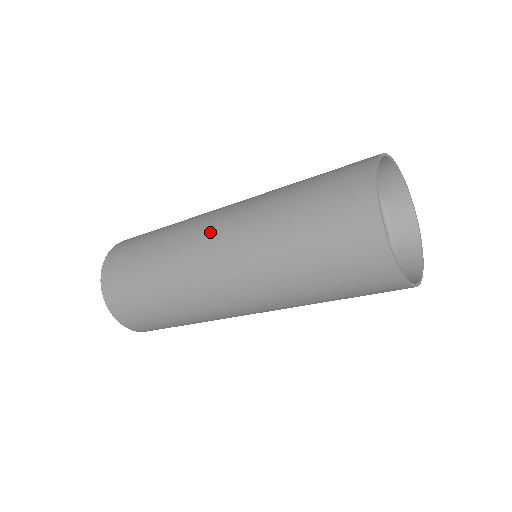
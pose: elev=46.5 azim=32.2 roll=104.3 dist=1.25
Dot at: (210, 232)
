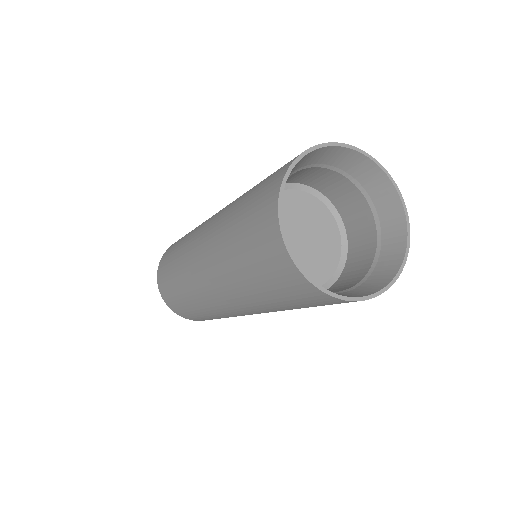
Dot at: occluded
